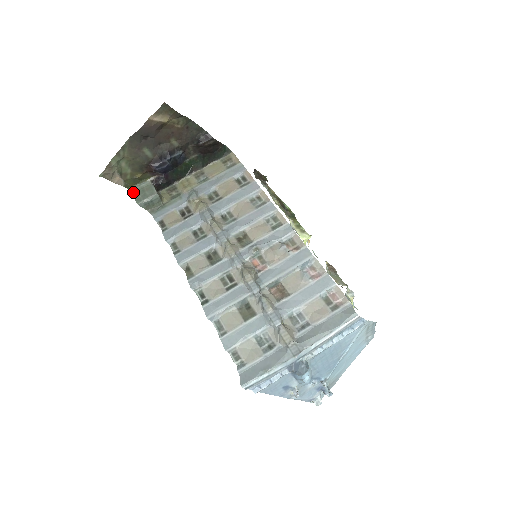
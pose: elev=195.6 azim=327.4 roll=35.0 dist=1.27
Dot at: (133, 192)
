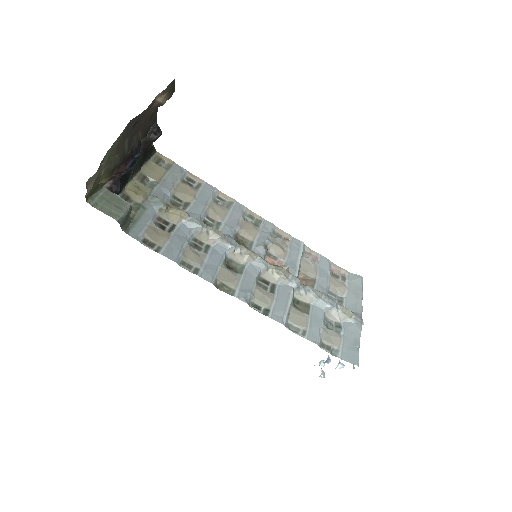
Dot at: (94, 205)
